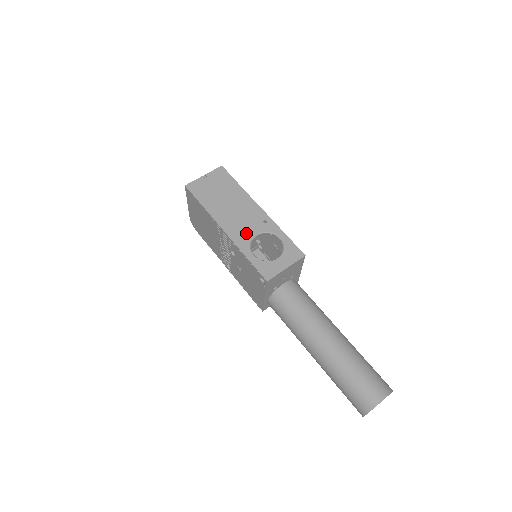
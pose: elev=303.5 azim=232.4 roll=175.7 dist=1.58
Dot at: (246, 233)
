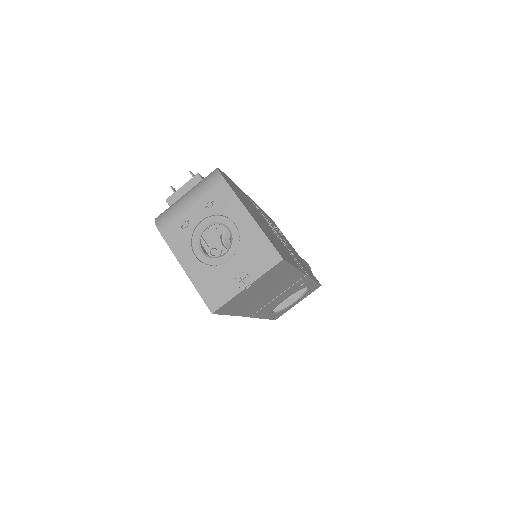
Dot at: (275, 305)
